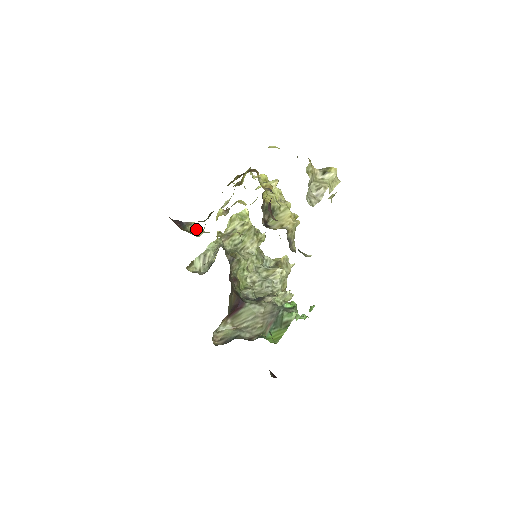
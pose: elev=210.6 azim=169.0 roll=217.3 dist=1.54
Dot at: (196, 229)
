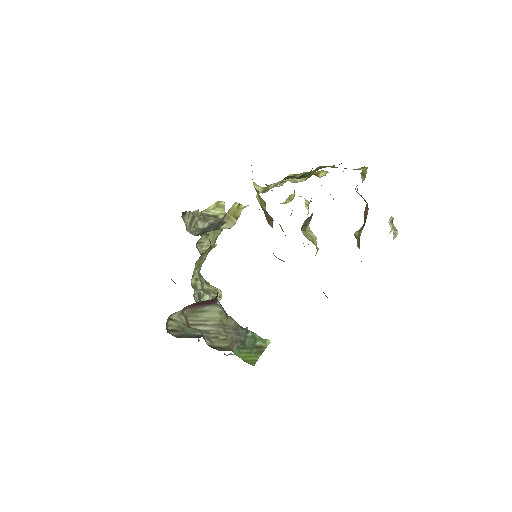
Dot at: (252, 179)
